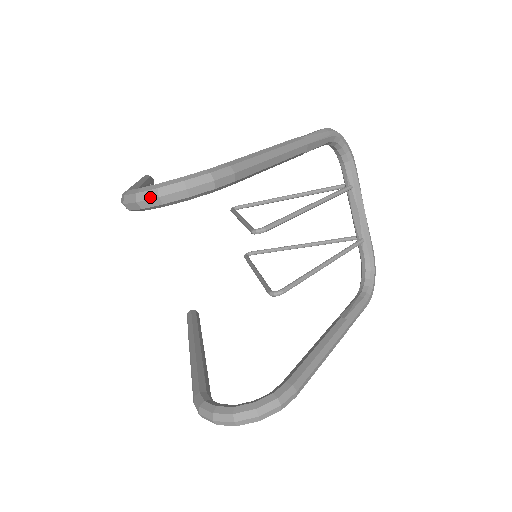
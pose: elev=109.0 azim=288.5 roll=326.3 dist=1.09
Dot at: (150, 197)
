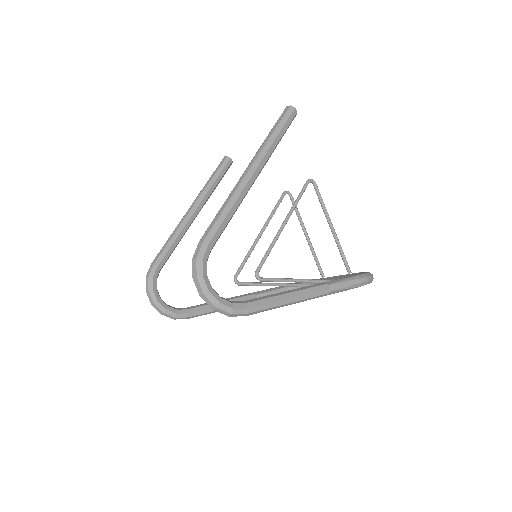
Dot at: (198, 289)
